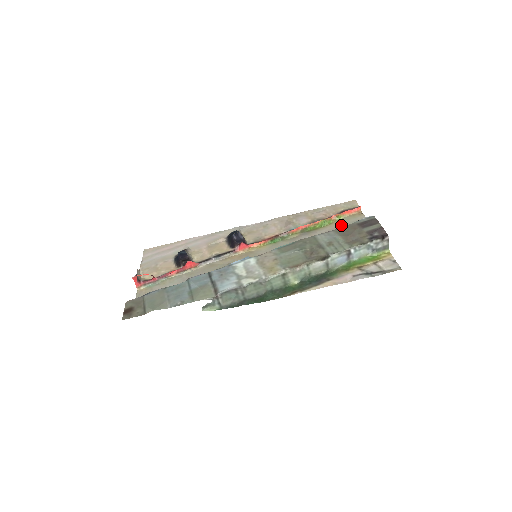
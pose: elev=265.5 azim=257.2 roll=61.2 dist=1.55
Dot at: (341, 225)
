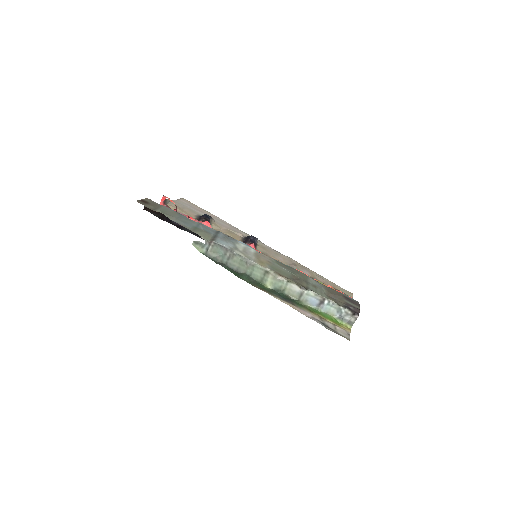
Dot at: occluded
